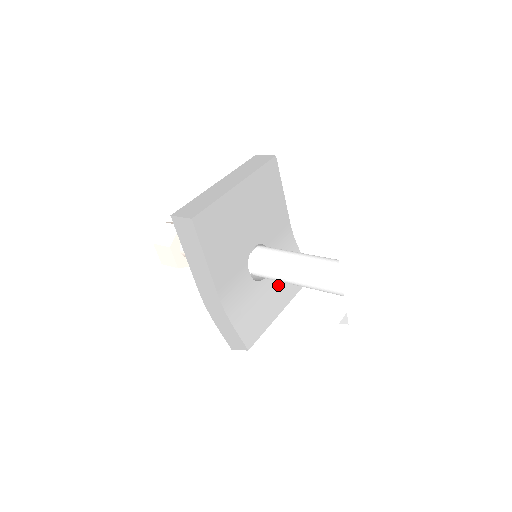
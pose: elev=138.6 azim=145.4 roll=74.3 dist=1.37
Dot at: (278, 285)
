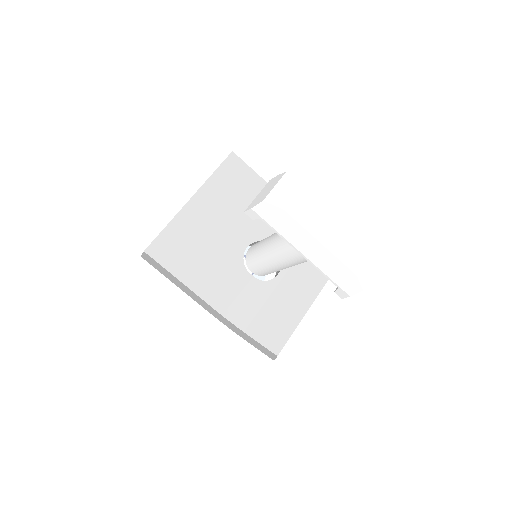
Dot at: (300, 275)
